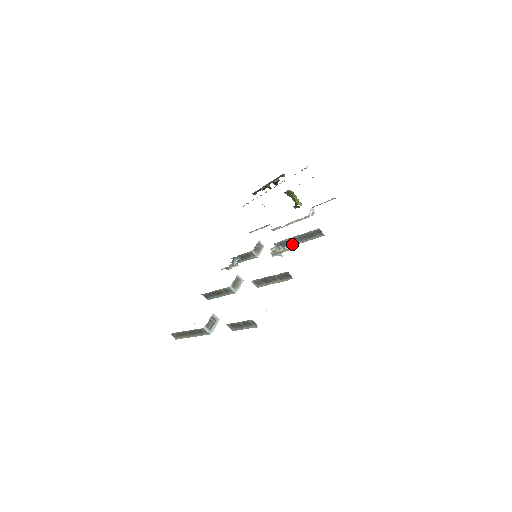
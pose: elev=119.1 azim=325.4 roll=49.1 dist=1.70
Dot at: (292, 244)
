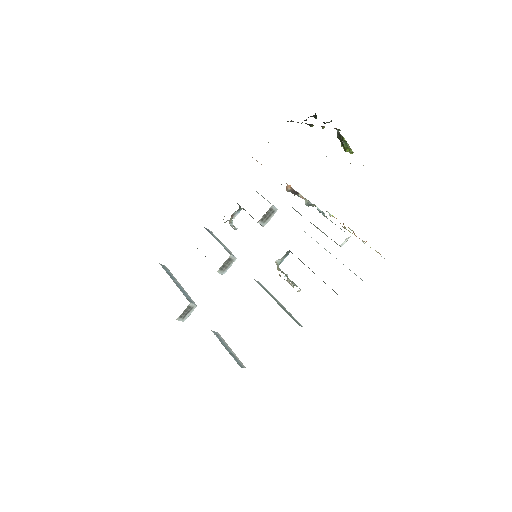
Dot at: (299, 290)
